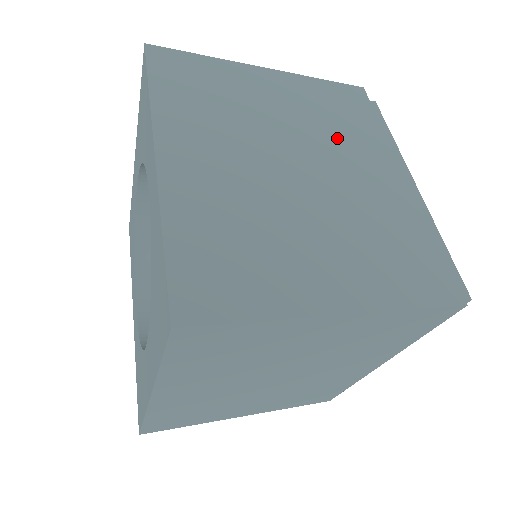
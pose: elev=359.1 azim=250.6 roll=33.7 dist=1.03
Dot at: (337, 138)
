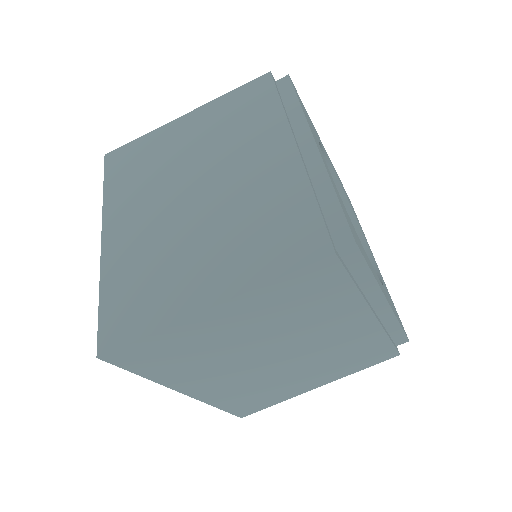
Dot at: occluded
